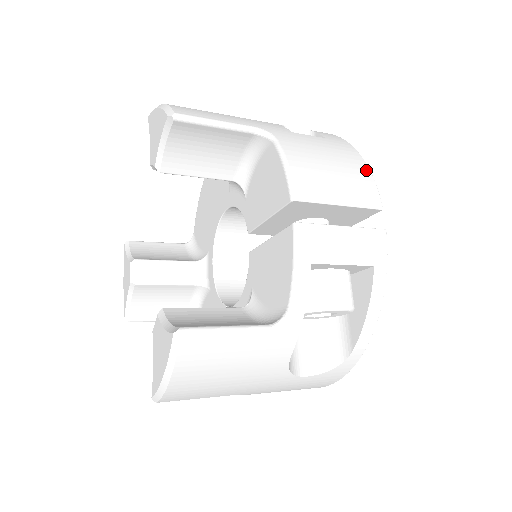
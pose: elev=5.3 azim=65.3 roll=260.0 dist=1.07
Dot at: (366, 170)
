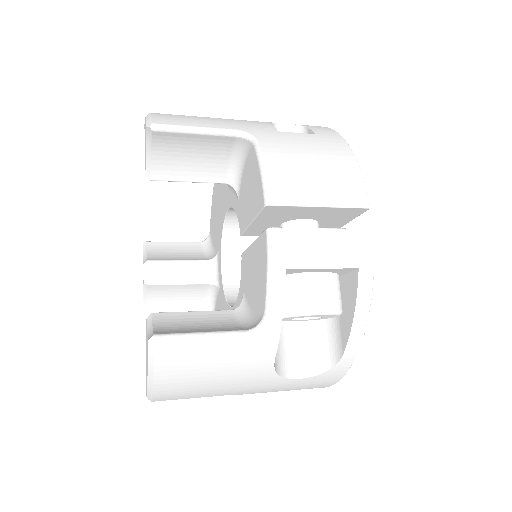
Dot at: (355, 166)
